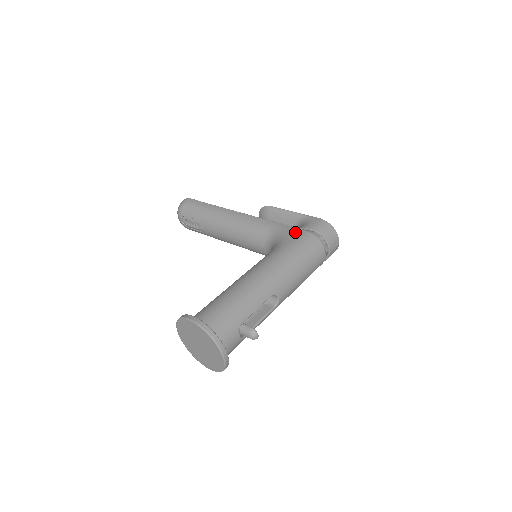
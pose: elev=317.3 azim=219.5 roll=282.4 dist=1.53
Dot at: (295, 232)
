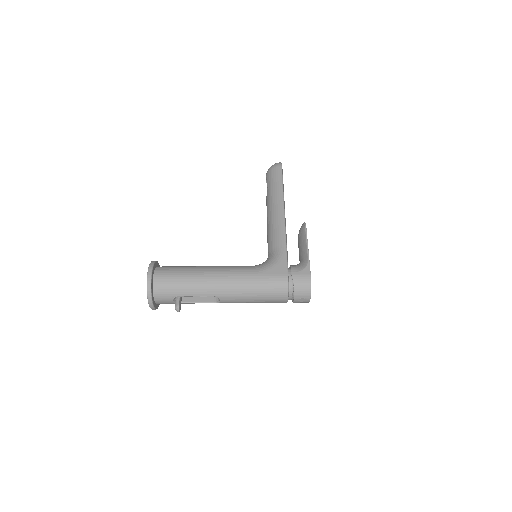
Dot at: (281, 268)
